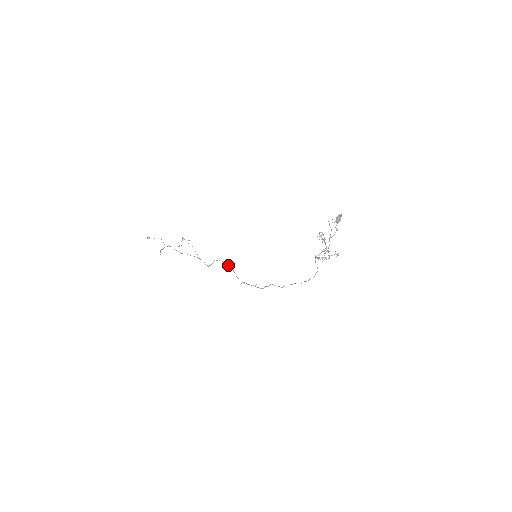
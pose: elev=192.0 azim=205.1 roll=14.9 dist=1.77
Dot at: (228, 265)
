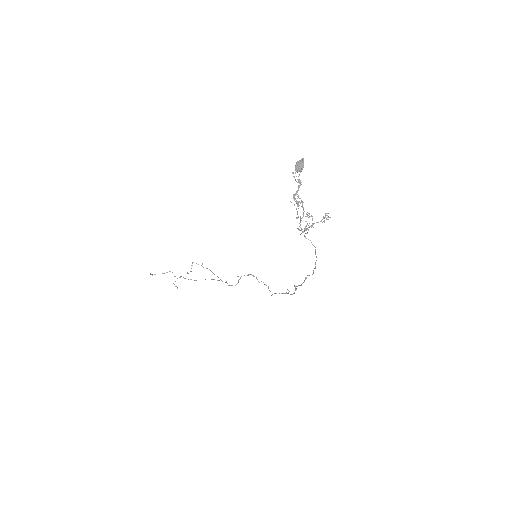
Dot at: (256, 278)
